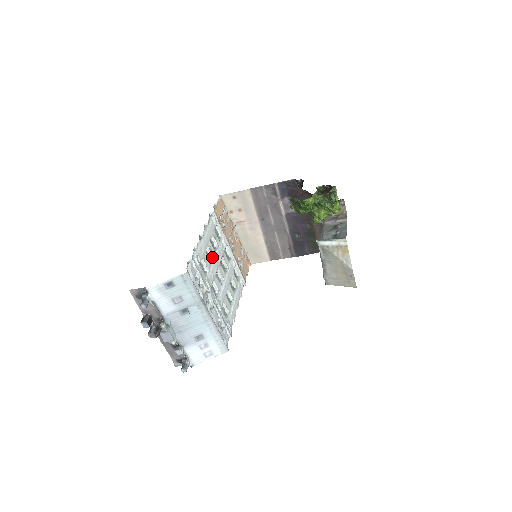
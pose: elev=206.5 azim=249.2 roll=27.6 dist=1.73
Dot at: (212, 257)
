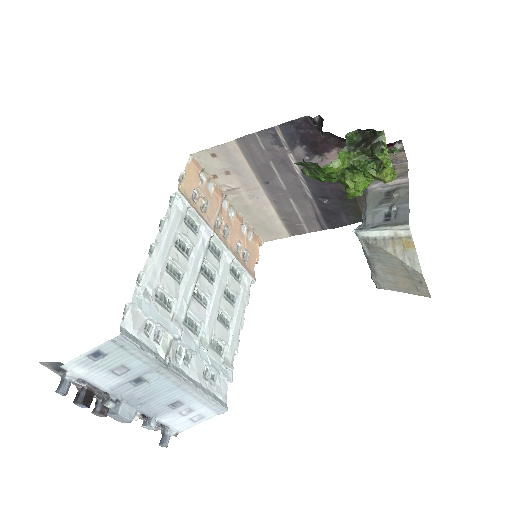
Dot at: (182, 271)
